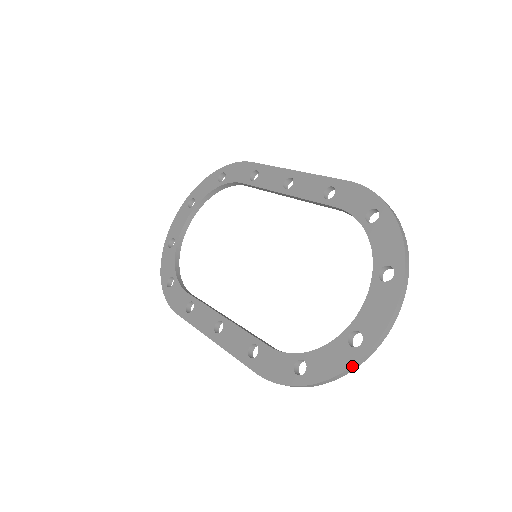
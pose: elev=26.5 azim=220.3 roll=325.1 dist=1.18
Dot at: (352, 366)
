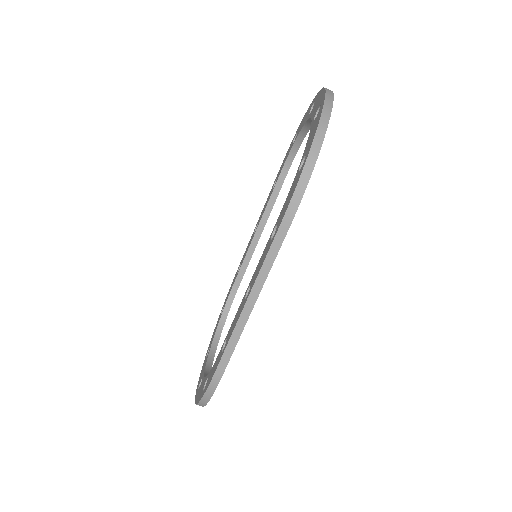
Dot at: (324, 106)
